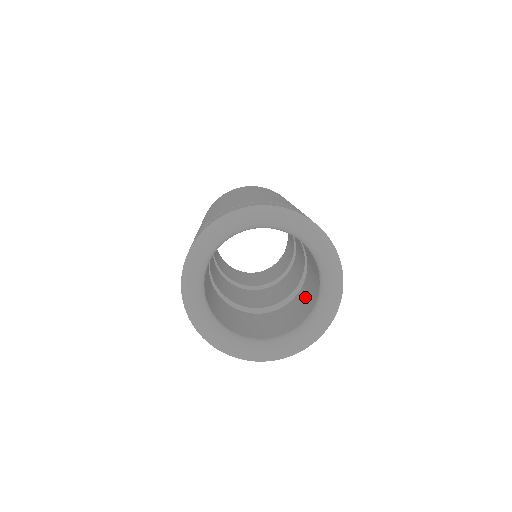
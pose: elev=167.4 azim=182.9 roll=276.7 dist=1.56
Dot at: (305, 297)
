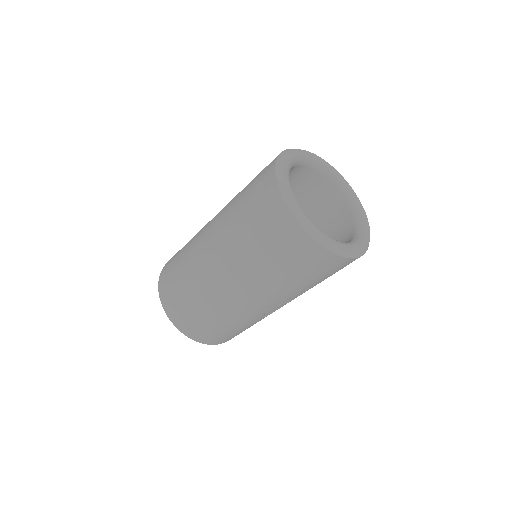
Dot at: occluded
